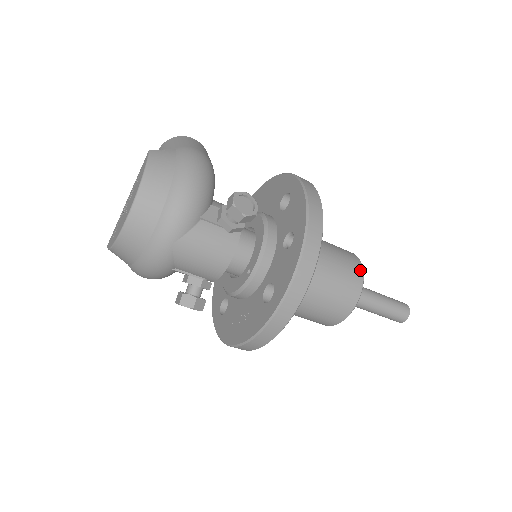
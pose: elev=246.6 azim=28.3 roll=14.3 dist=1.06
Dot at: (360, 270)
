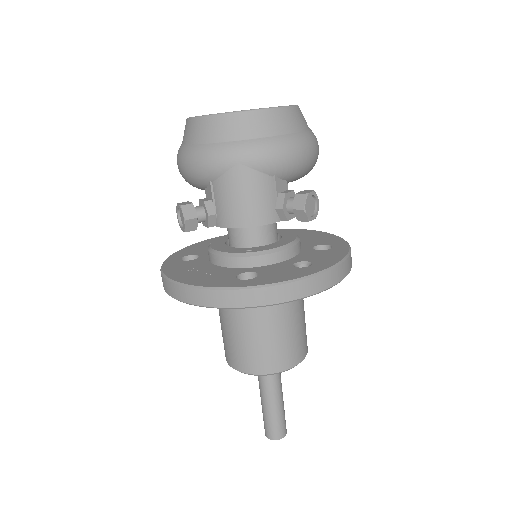
Dot at: (302, 357)
